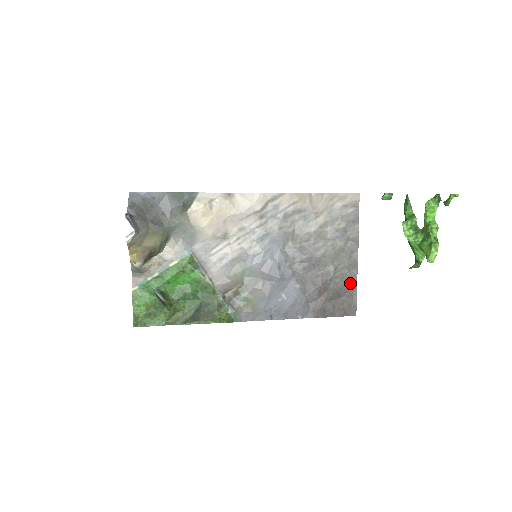
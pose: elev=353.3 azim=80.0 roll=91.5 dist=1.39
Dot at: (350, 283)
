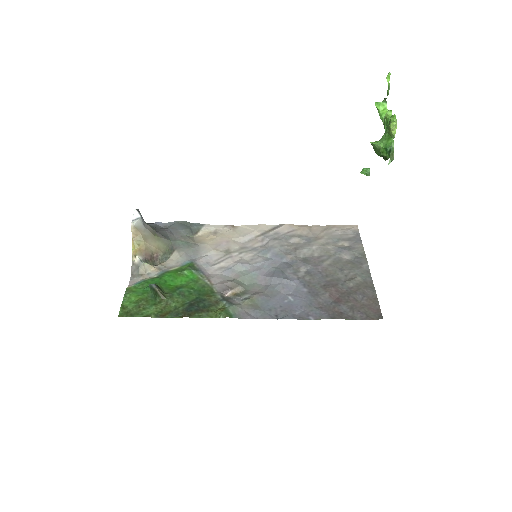
Dot at: (366, 288)
